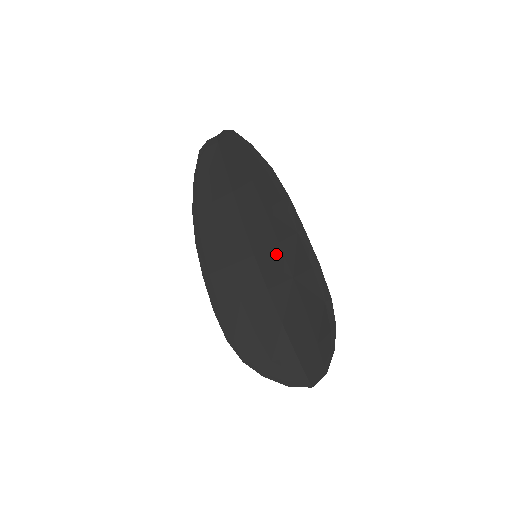
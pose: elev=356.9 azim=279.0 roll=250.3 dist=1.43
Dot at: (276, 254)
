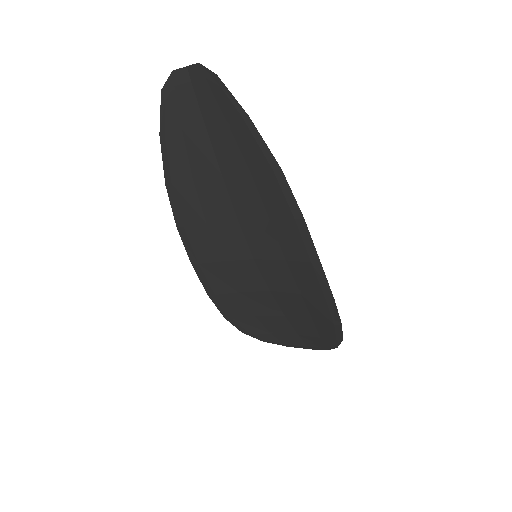
Dot at: (281, 269)
